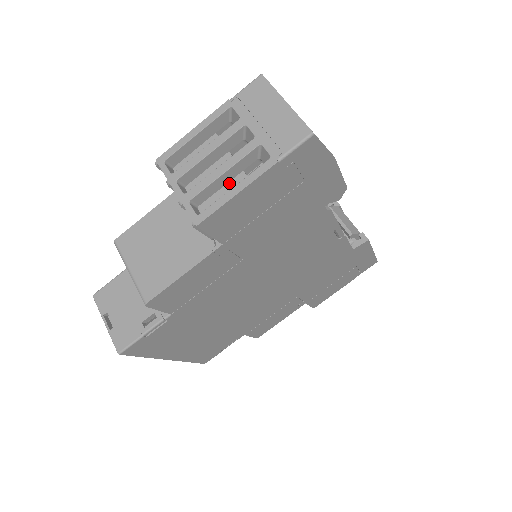
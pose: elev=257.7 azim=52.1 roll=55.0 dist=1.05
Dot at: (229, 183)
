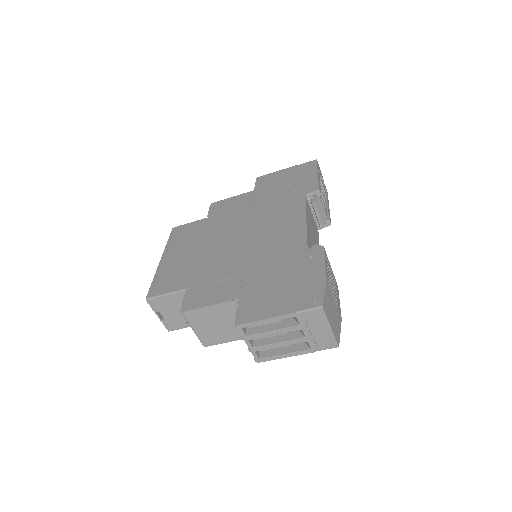
Dot at: occluded
